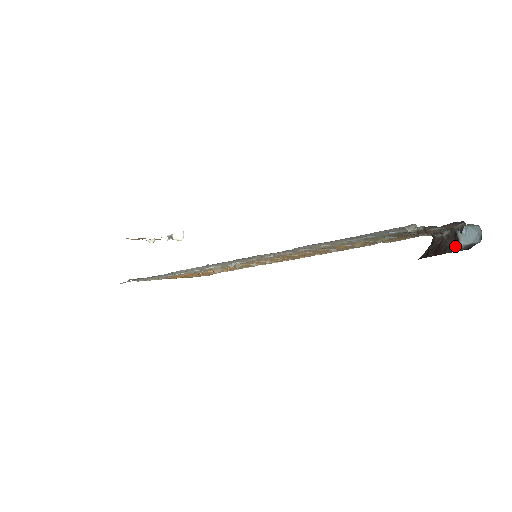
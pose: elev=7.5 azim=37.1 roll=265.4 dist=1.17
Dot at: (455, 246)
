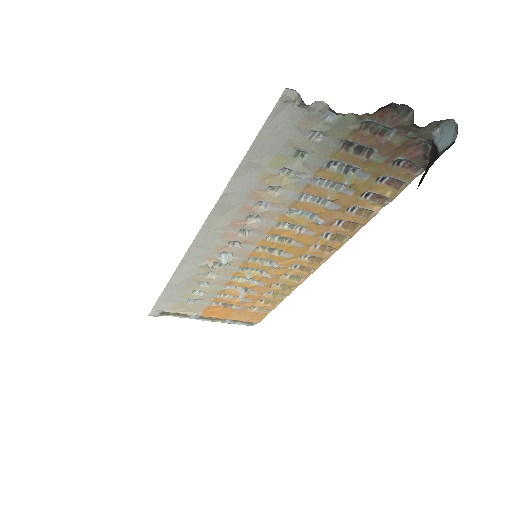
Dot at: (435, 157)
